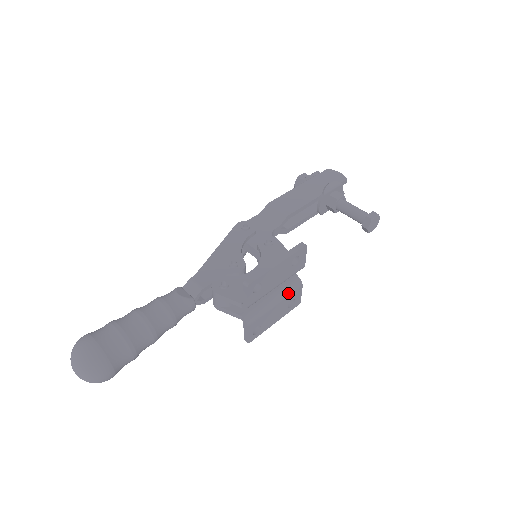
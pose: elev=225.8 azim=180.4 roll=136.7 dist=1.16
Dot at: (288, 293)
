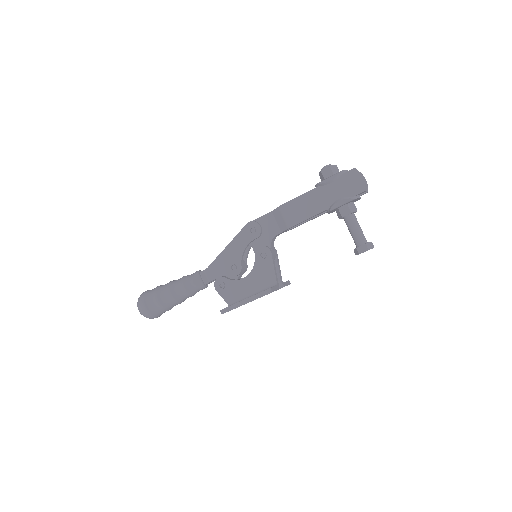
Dot at: occluded
